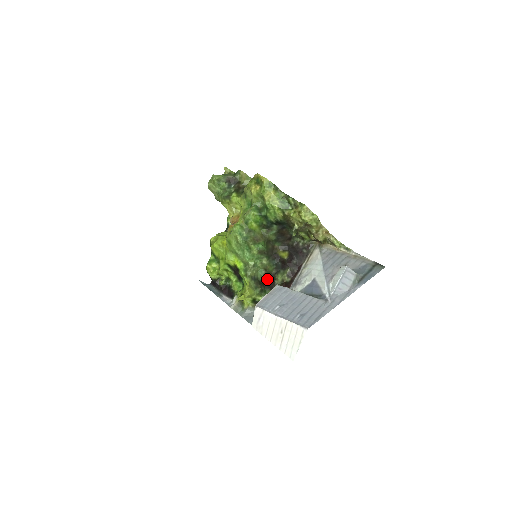
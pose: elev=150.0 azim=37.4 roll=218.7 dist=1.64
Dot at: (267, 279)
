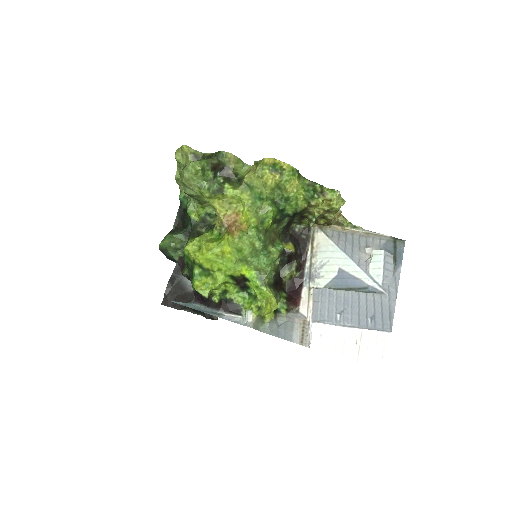
Dot at: (276, 280)
